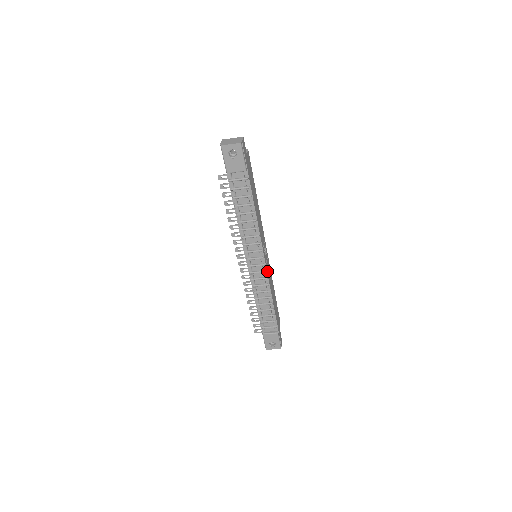
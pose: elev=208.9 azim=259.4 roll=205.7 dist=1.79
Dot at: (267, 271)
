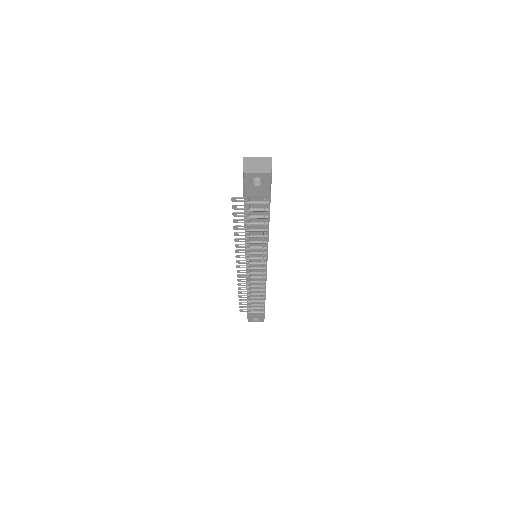
Dot at: (266, 271)
